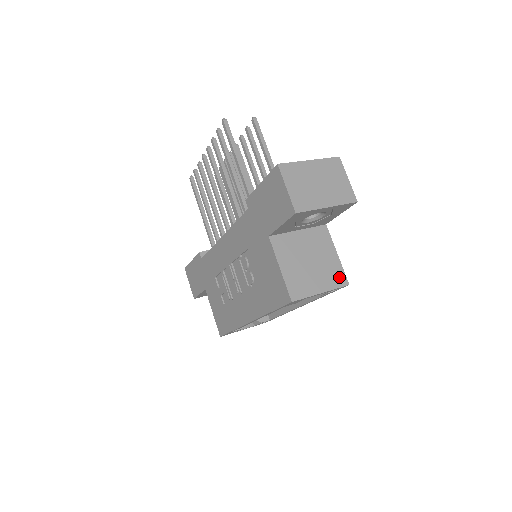
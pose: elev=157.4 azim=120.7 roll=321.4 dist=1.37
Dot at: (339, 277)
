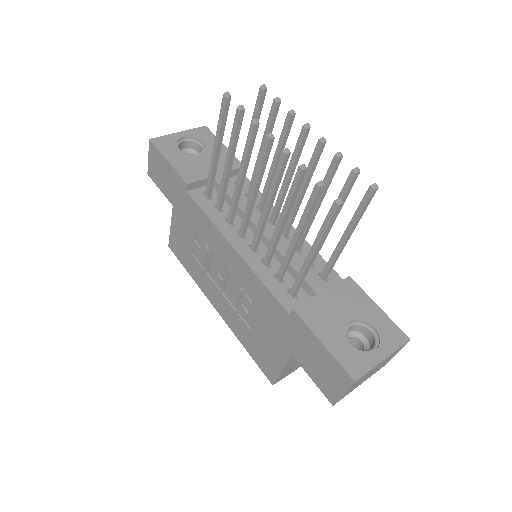
Dot at: occluded
